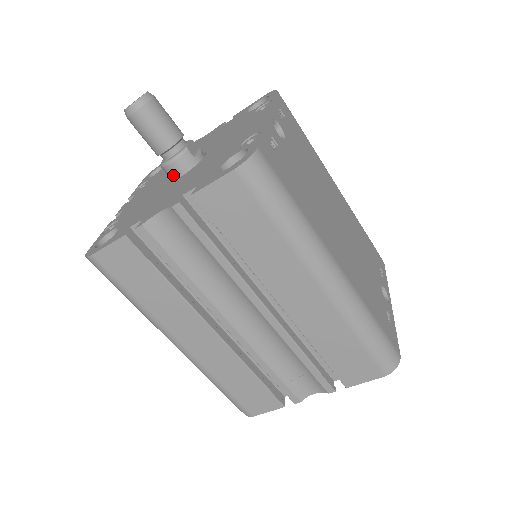
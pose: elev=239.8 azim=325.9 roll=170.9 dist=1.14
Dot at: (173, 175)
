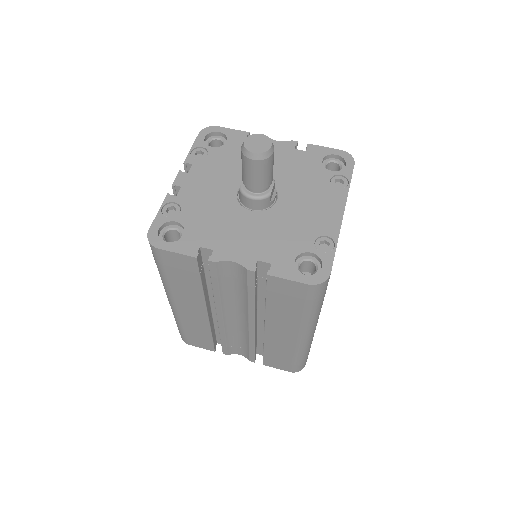
Dot at: (246, 203)
